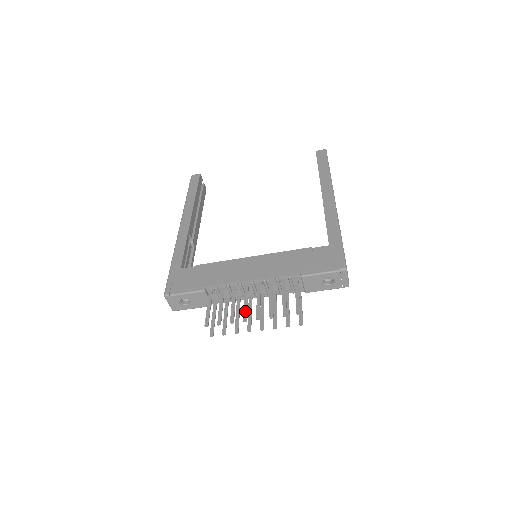
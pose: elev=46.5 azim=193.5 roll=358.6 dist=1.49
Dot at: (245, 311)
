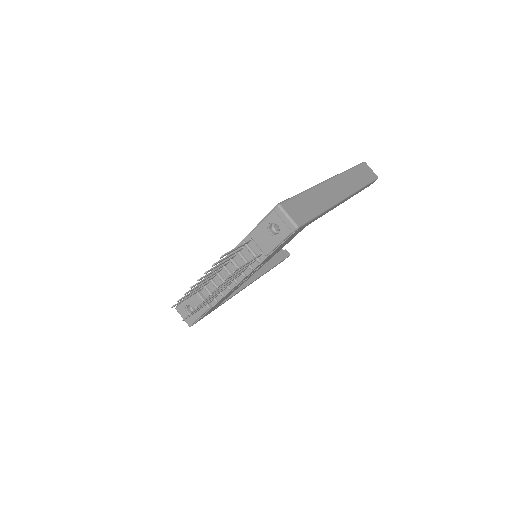
Dot at: (199, 282)
